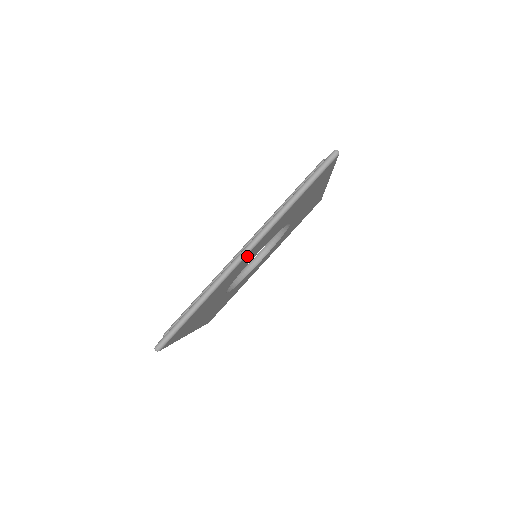
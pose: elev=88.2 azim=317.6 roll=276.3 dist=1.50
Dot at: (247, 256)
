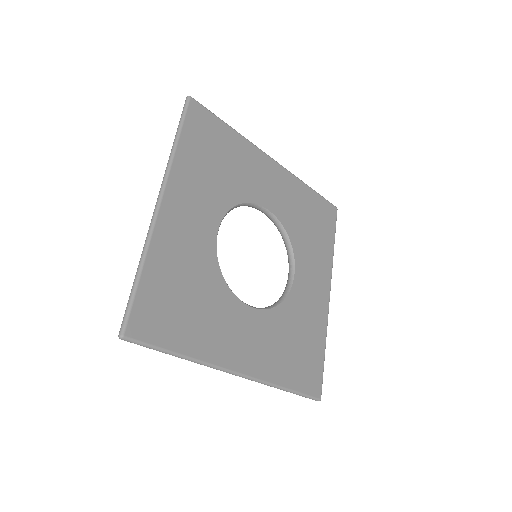
Dot at: (170, 209)
